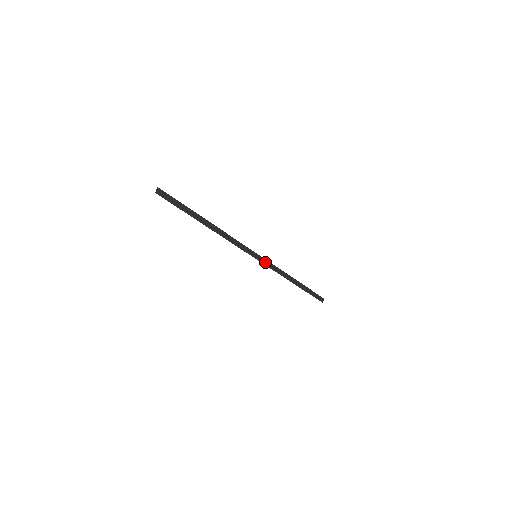
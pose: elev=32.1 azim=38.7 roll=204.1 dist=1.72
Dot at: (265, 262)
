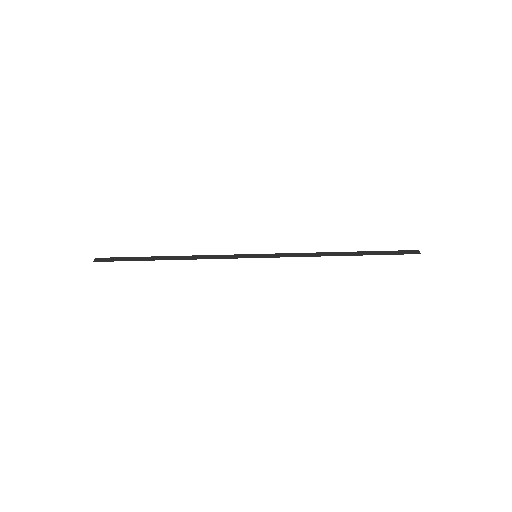
Dot at: (275, 256)
